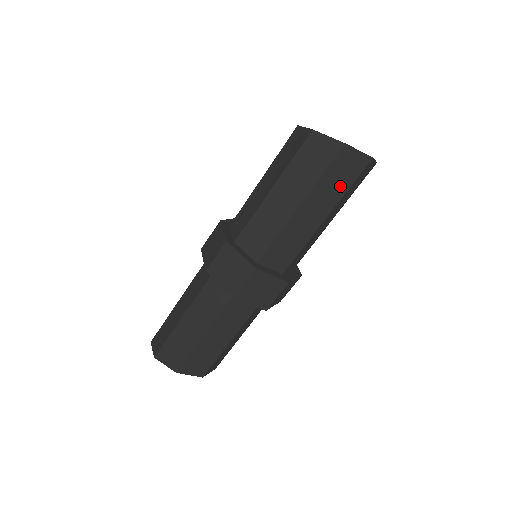
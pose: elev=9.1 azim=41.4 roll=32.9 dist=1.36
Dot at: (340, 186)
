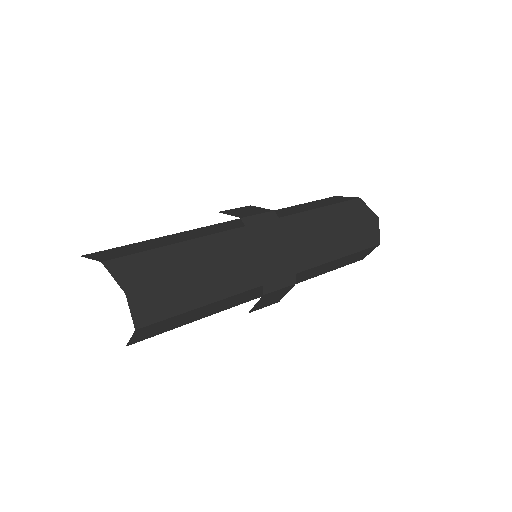
Dot at: (359, 243)
